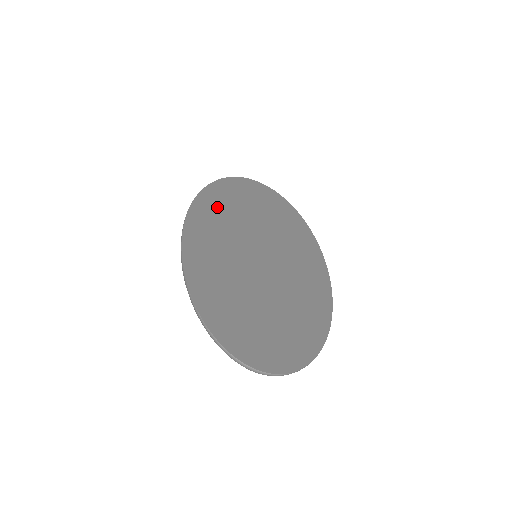
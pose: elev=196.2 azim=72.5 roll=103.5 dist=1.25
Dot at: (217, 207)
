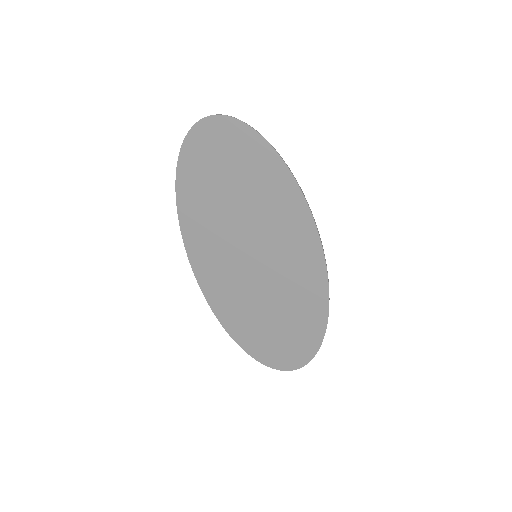
Dot at: (200, 227)
